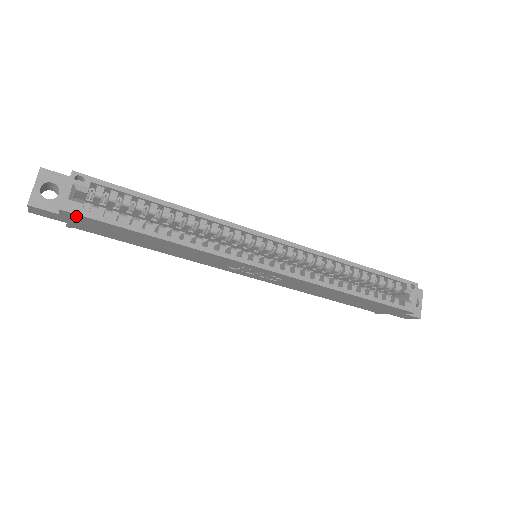
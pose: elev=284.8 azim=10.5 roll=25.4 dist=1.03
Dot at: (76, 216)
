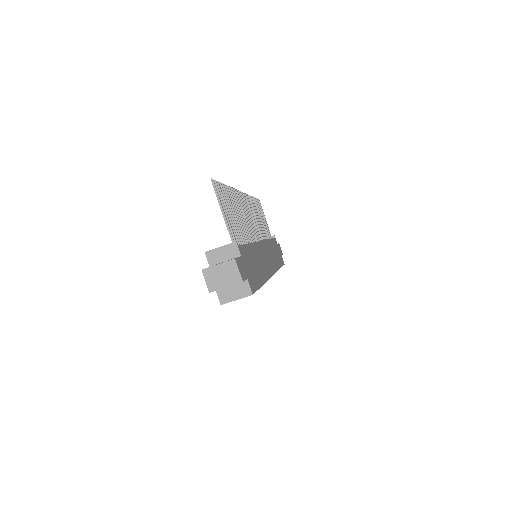
Dot at: occluded
